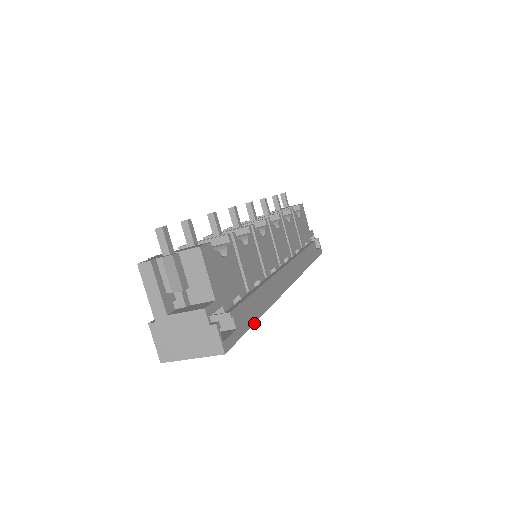
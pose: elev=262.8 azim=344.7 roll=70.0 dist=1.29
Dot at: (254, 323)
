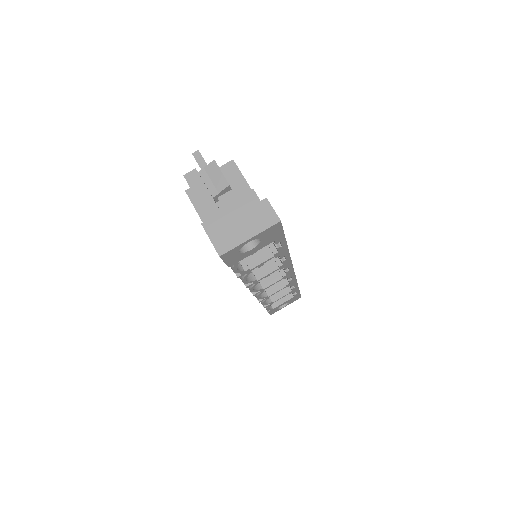
Dot at: (286, 243)
